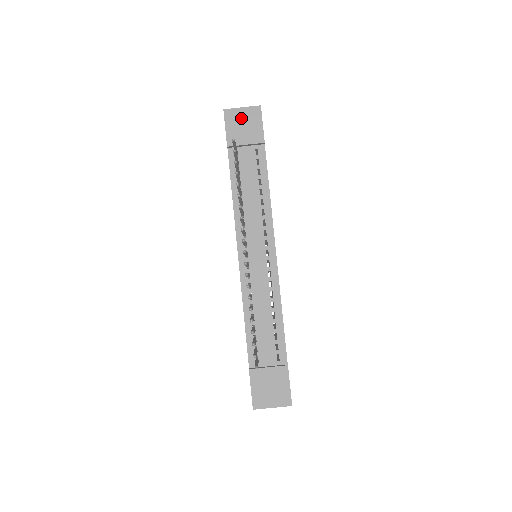
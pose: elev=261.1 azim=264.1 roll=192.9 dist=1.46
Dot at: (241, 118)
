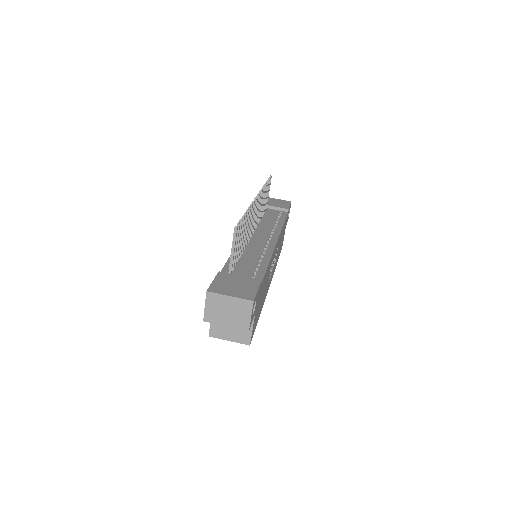
Dot at: (276, 201)
